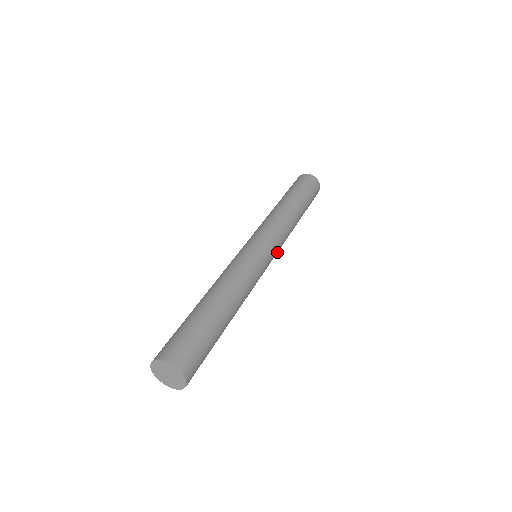
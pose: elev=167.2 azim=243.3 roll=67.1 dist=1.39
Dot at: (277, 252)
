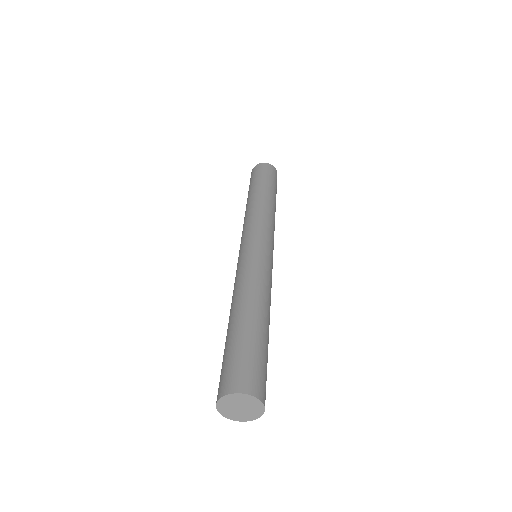
Dot at: occluded
